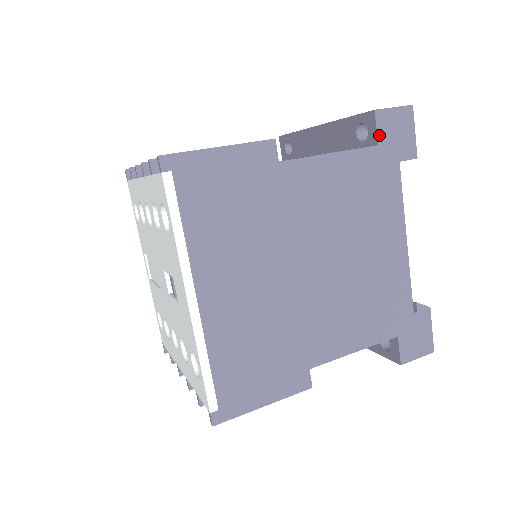
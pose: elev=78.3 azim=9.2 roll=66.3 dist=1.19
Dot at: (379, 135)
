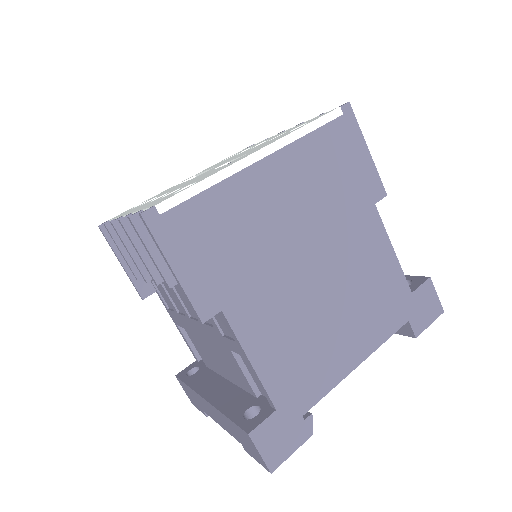
Dot at: (418, 290)
